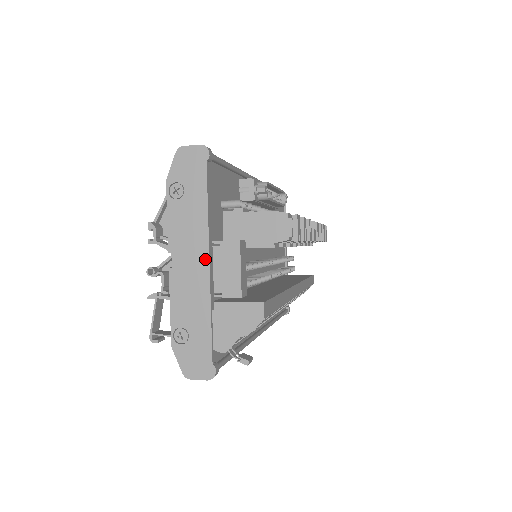
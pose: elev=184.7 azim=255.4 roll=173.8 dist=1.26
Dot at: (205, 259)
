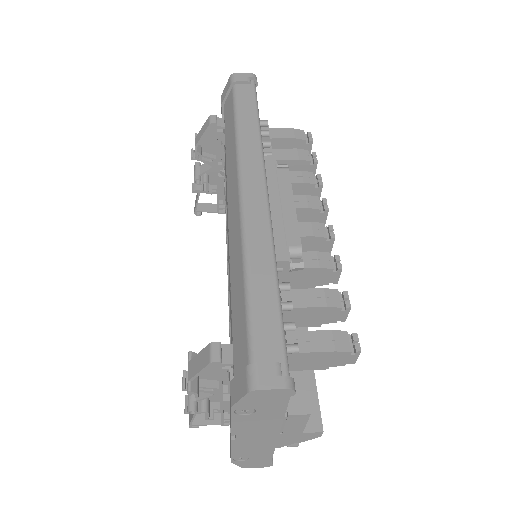
Dot at: (274, 436)
